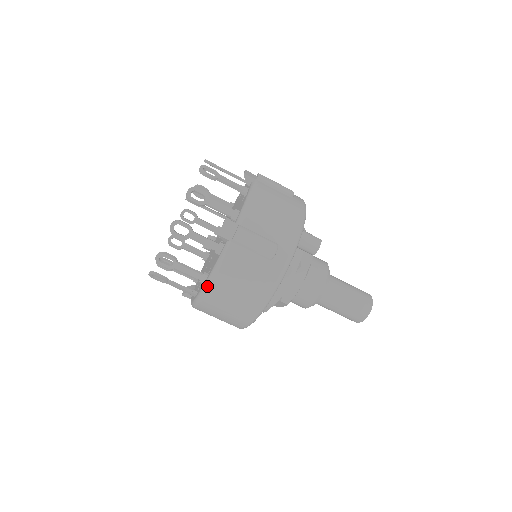
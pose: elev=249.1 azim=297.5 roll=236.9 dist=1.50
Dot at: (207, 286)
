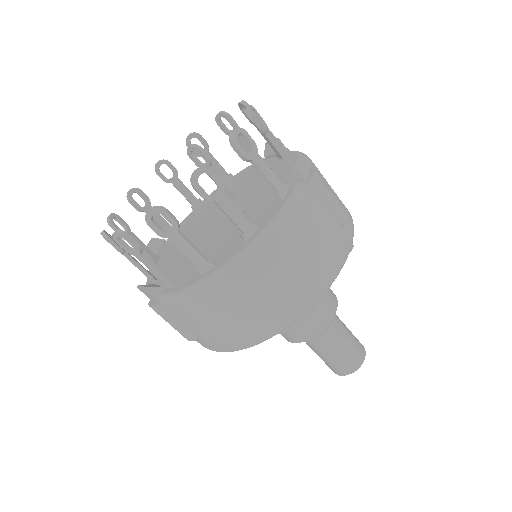
Dot at: (263, 239)
